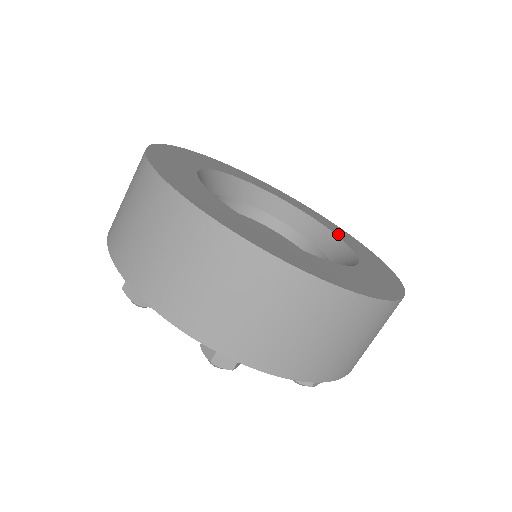
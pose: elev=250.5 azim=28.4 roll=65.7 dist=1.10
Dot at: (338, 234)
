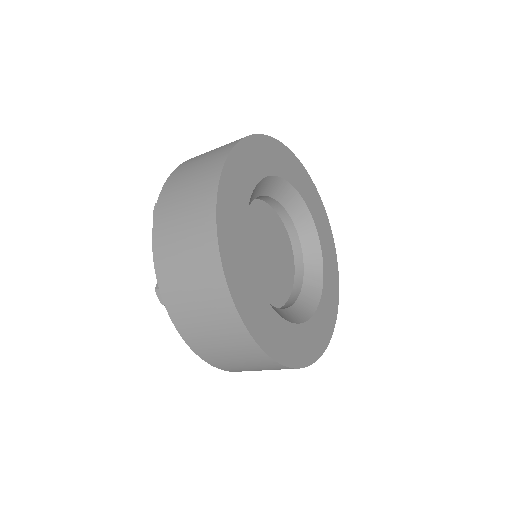
Dot at: (322, 240)
